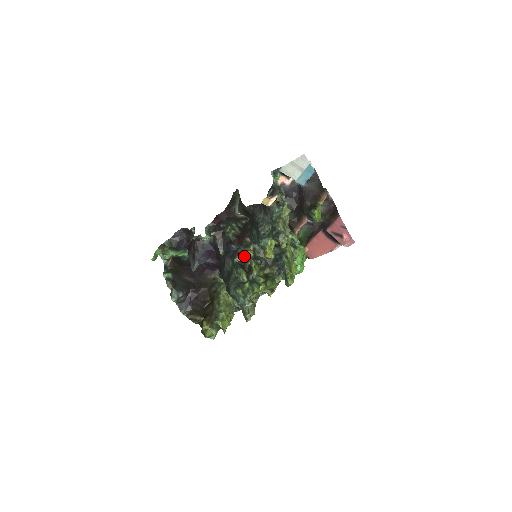
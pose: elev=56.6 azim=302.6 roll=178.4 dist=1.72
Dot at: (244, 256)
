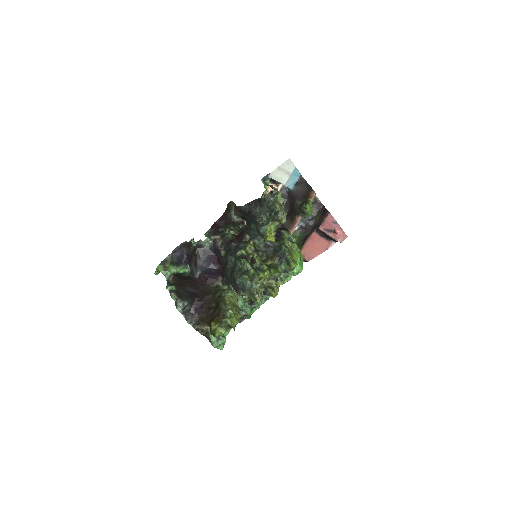
Dot at: (245, 250)
